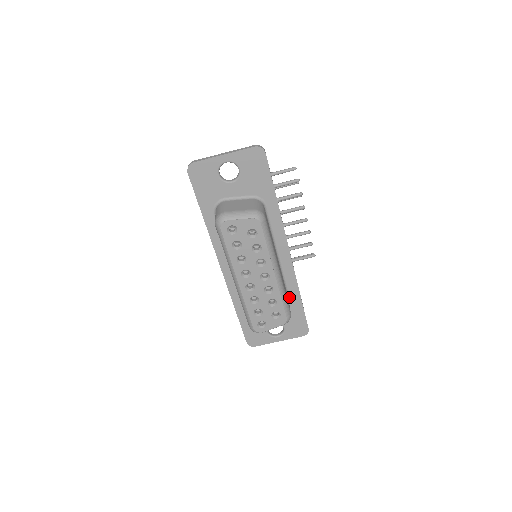
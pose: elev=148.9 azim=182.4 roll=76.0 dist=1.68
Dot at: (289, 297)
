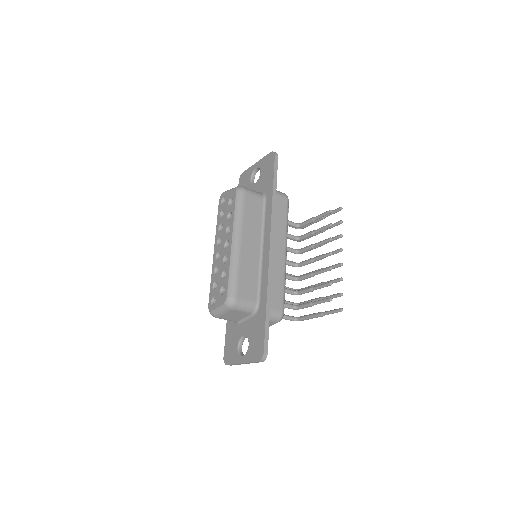
Dot at: (259, 301)
